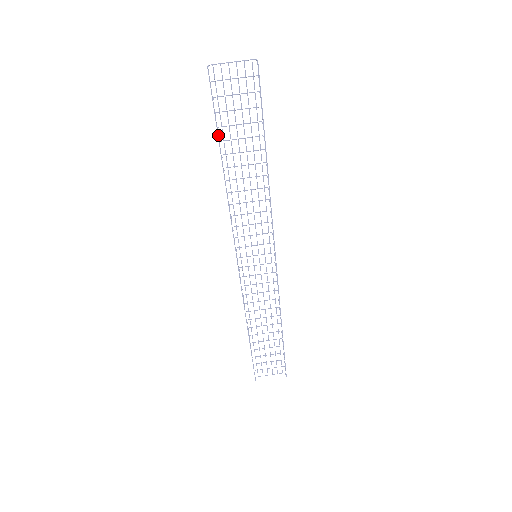
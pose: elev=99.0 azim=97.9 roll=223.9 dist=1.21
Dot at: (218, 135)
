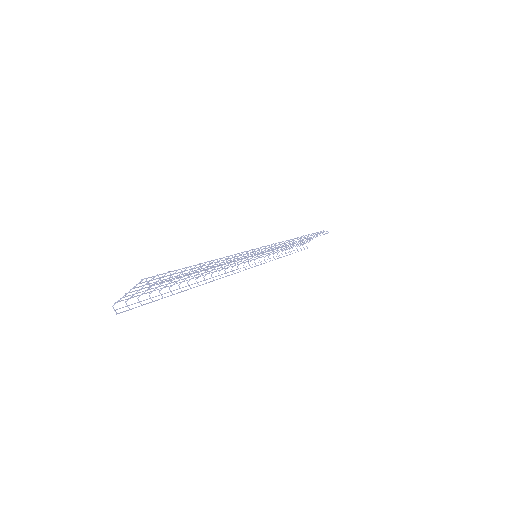
Dot at: (165, 293)
